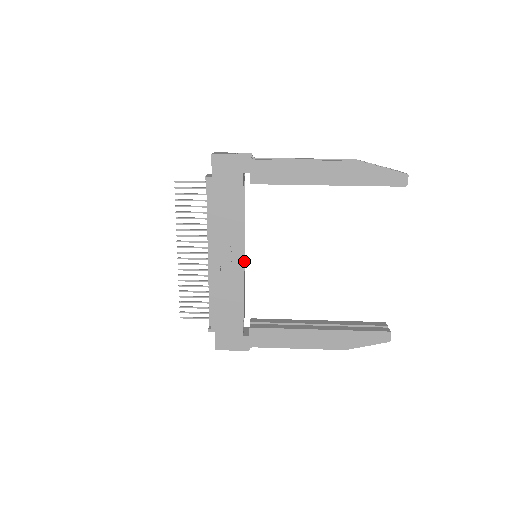
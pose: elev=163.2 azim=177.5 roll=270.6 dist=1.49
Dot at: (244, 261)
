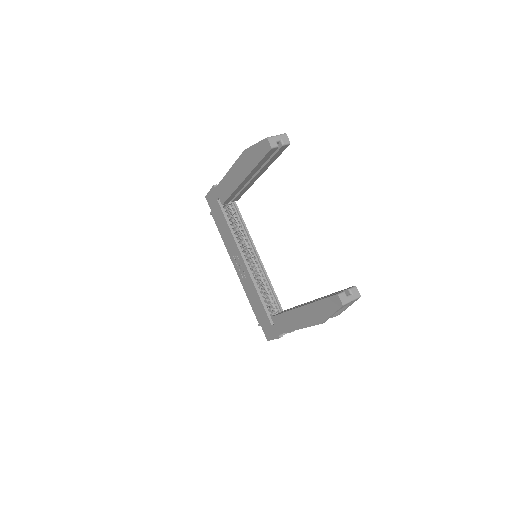
Dot at: (260, 263)
